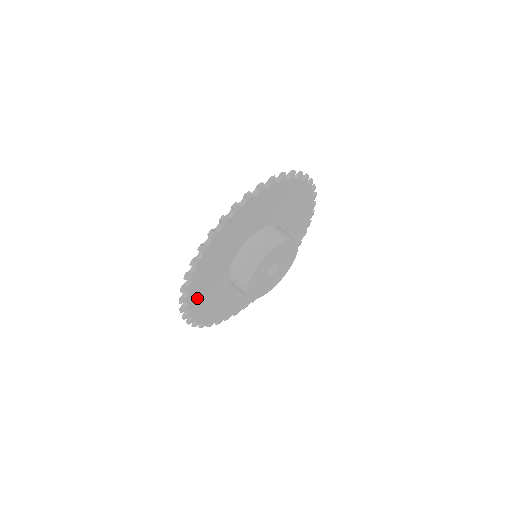
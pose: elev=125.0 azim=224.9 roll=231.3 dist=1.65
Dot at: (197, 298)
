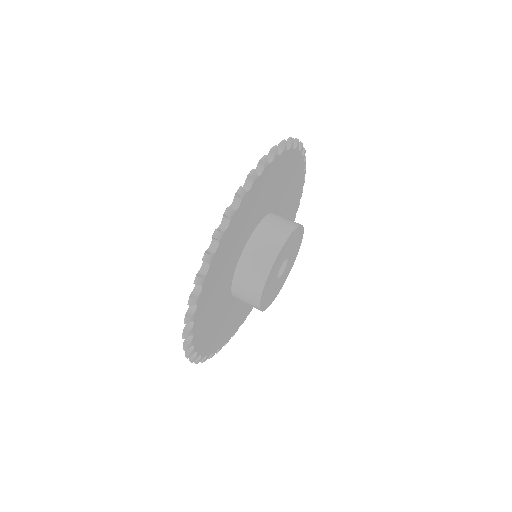
Dot at: (203, 334)
